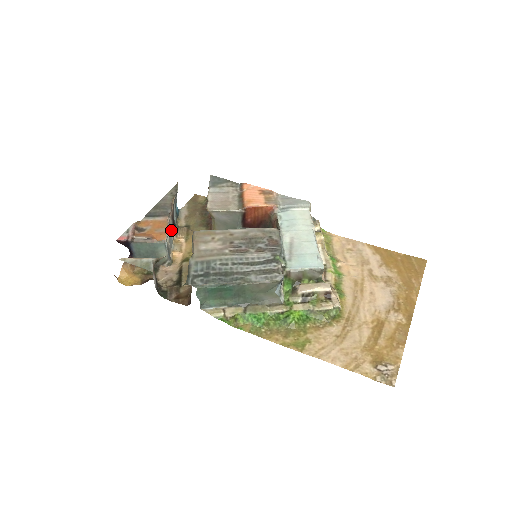
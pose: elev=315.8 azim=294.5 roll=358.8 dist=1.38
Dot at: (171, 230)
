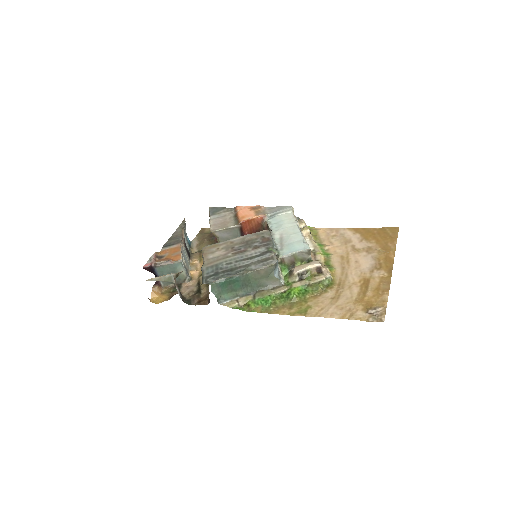
Dot at: (186, 255)
